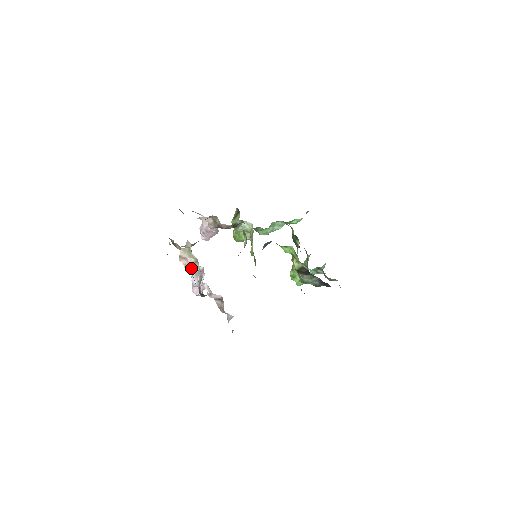
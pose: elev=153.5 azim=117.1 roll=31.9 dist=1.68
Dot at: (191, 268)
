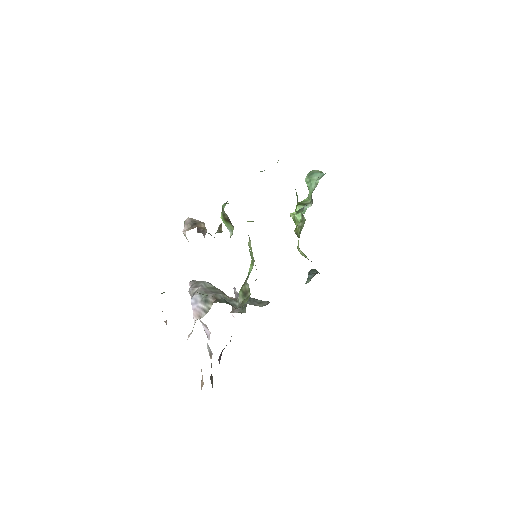
Dot at: occluded
